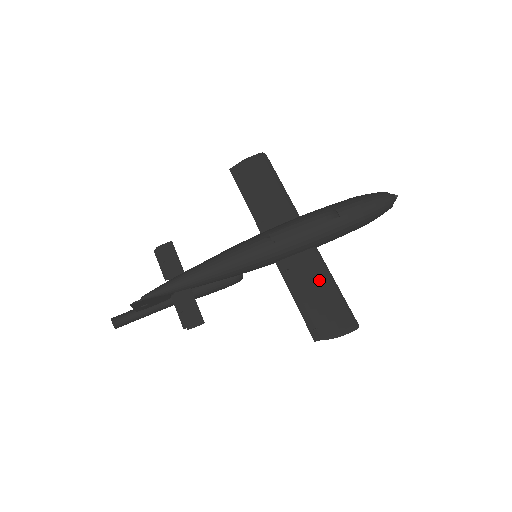
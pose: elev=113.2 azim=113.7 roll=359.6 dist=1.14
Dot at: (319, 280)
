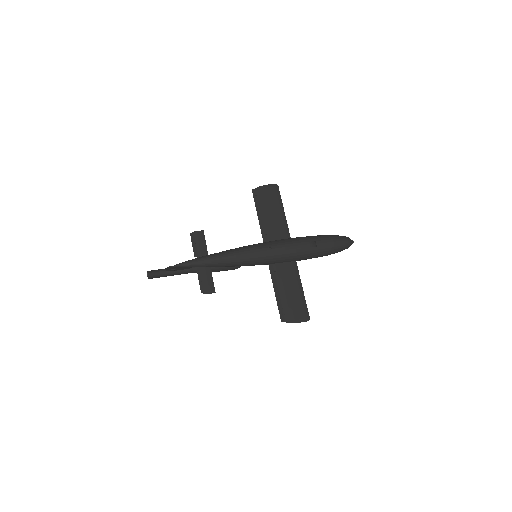
Dot at: (293, 284)
